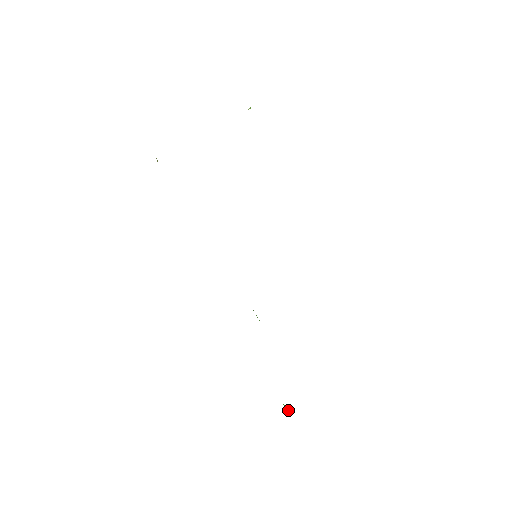
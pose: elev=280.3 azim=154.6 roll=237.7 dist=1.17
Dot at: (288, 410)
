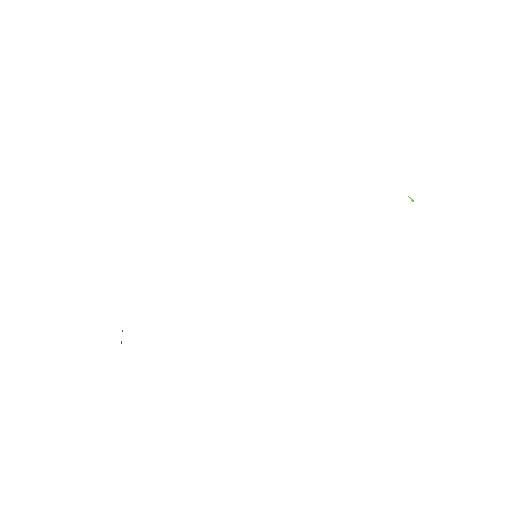
Dot at: (121, 343)
